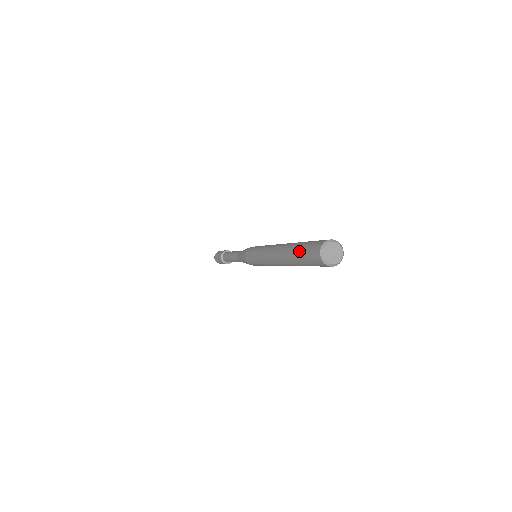
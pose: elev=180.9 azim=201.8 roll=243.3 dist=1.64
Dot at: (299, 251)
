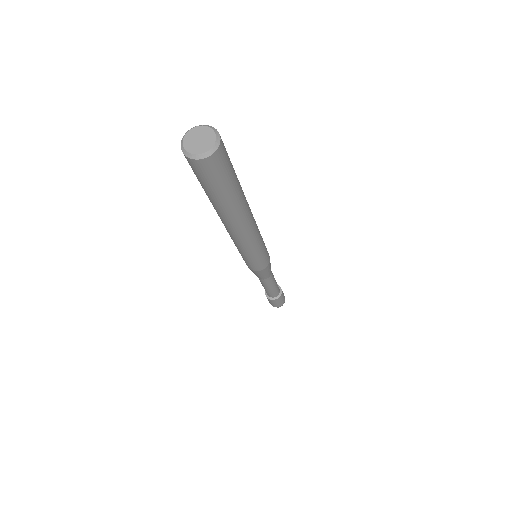
Dot at: (204, 190)
